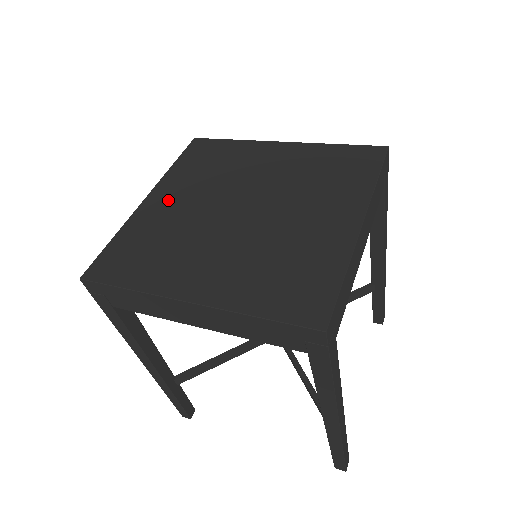
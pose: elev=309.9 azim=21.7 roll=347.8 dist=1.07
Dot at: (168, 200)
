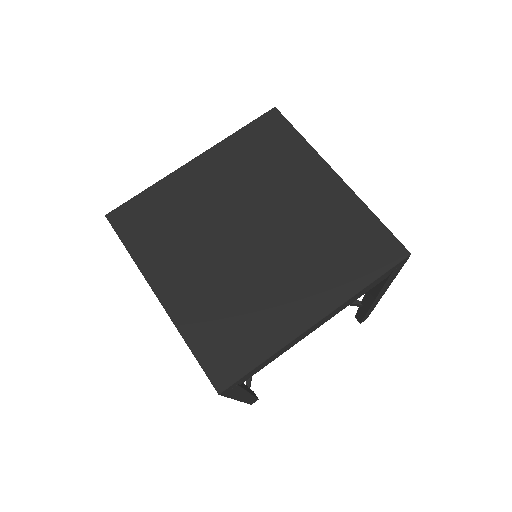
Dot at: (181, 280)
